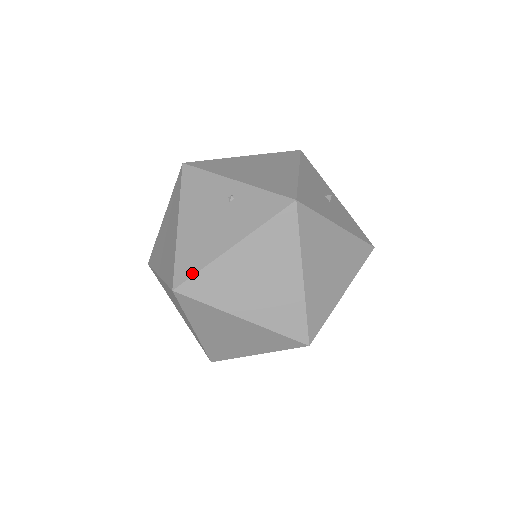
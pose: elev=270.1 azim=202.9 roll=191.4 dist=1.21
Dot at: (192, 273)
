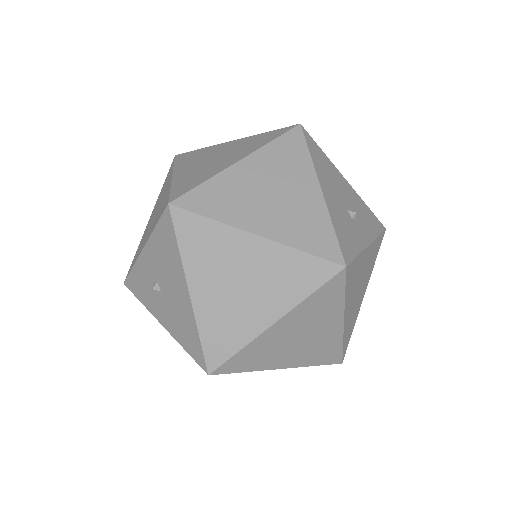
Dot at: occluded
